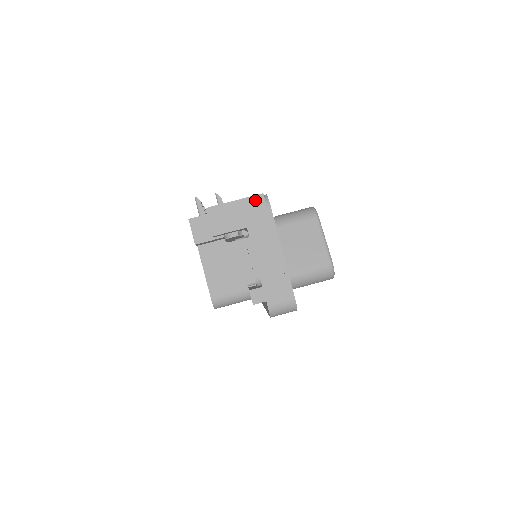
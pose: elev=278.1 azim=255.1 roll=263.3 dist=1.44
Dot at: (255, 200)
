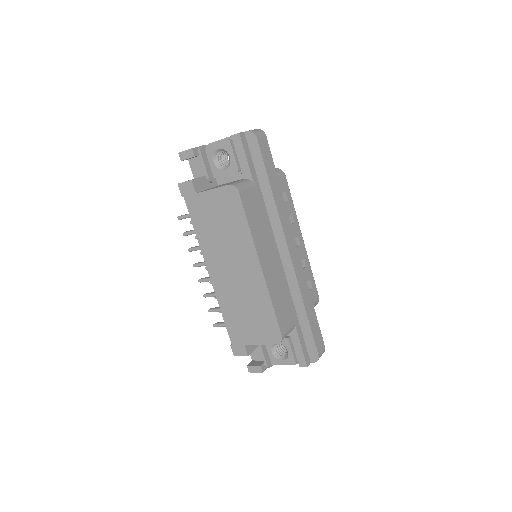
Dot at: occluded
